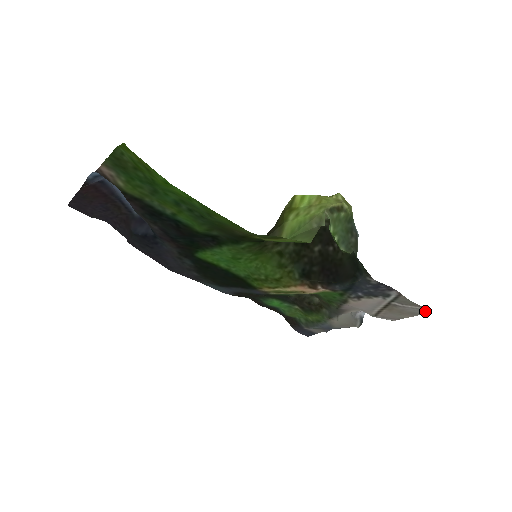
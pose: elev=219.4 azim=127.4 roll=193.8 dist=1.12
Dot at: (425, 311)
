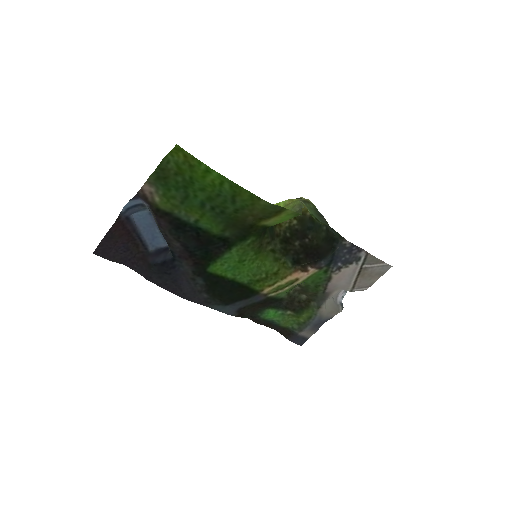
Dot at: (387, 267)
